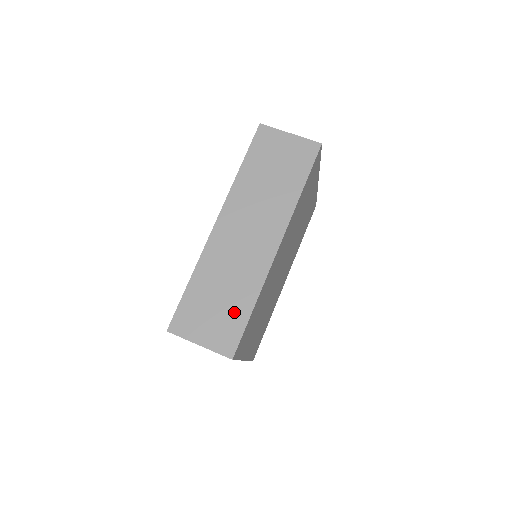
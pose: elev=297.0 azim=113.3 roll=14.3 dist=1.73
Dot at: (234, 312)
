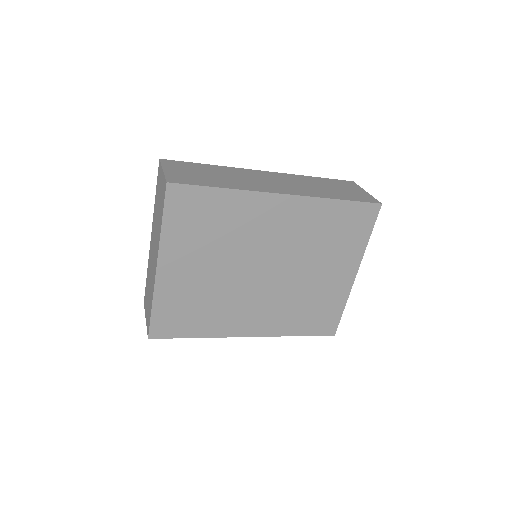
Dot at: (207, 180)
